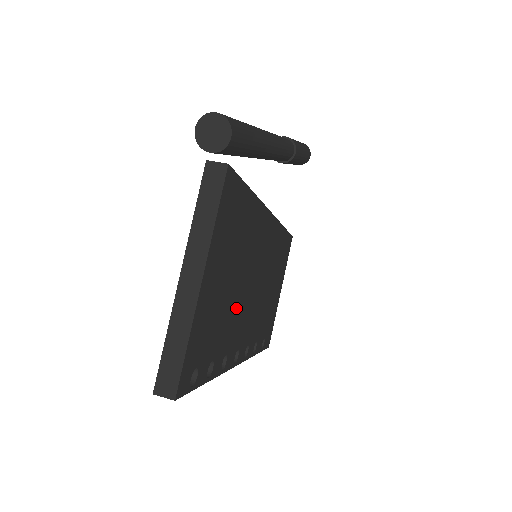
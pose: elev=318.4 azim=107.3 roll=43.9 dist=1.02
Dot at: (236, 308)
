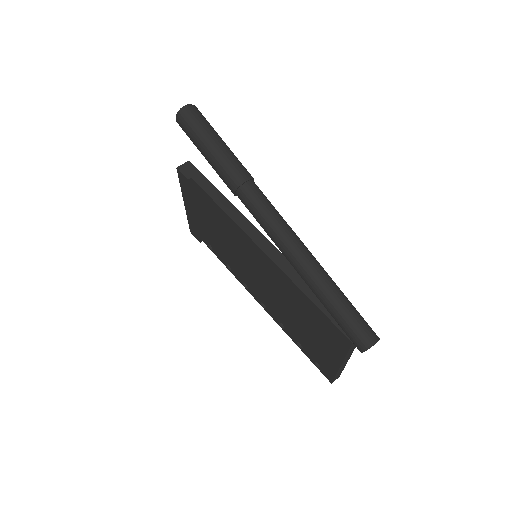
Dot at: occluded
